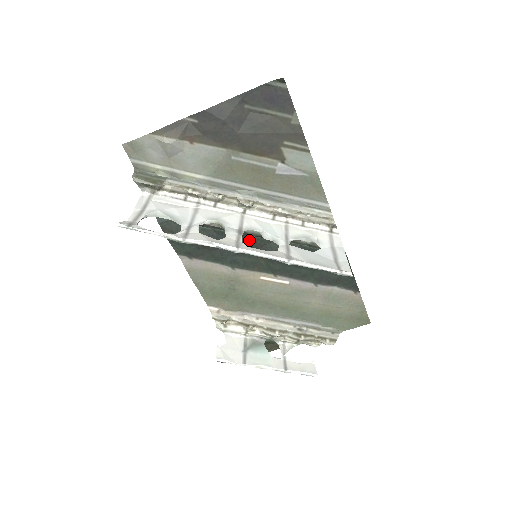
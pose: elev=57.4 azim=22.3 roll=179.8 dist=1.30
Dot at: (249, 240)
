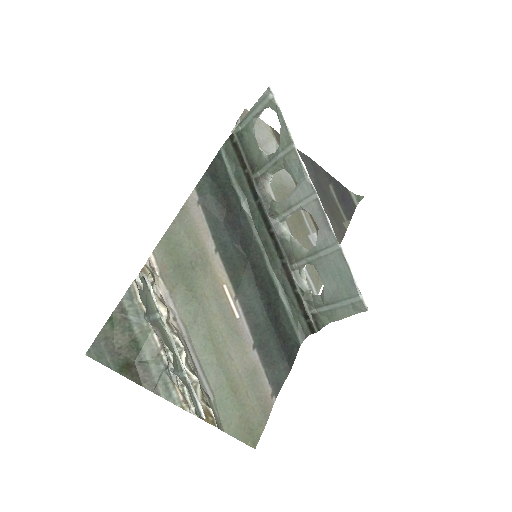
Dot at: (254, 246)
